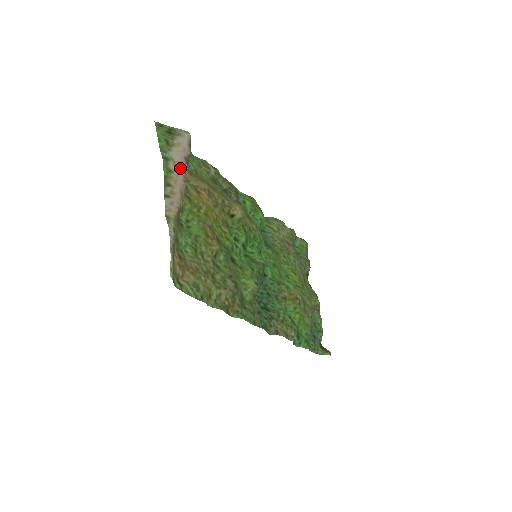
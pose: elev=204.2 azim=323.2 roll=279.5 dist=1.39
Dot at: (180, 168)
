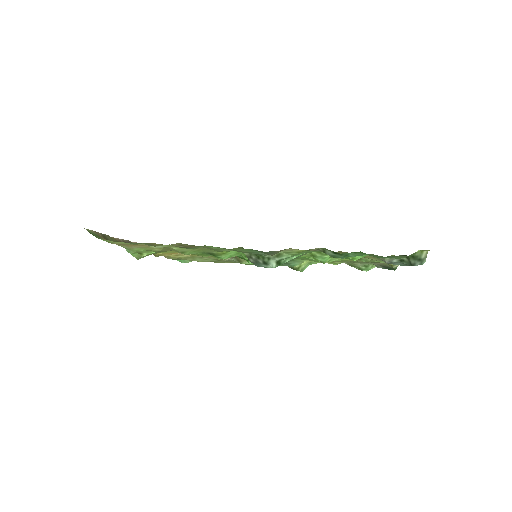
Dot at: occluded
